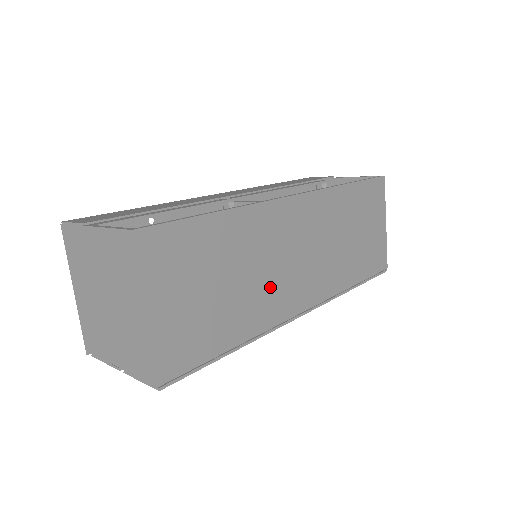
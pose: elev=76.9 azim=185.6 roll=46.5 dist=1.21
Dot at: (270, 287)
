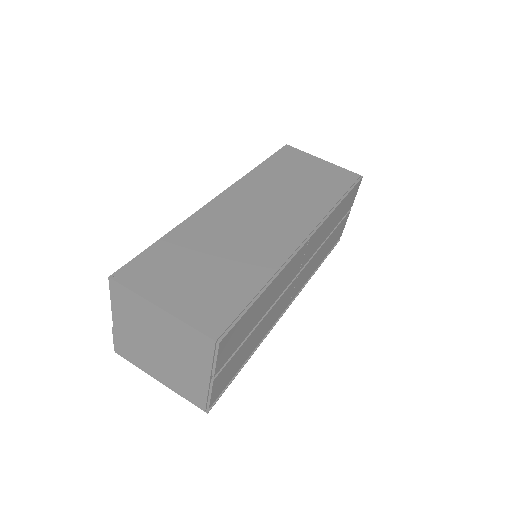
Dot at: (255, 243)
